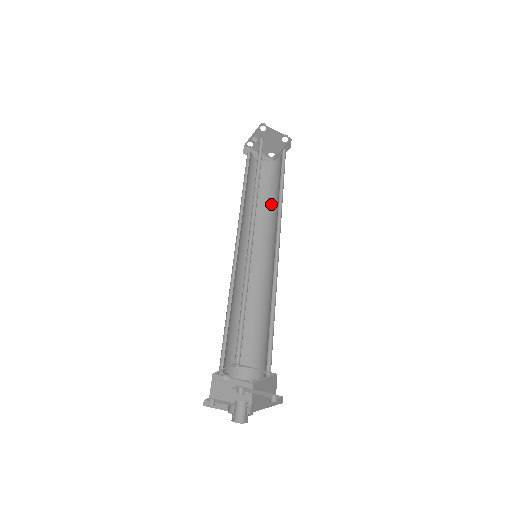
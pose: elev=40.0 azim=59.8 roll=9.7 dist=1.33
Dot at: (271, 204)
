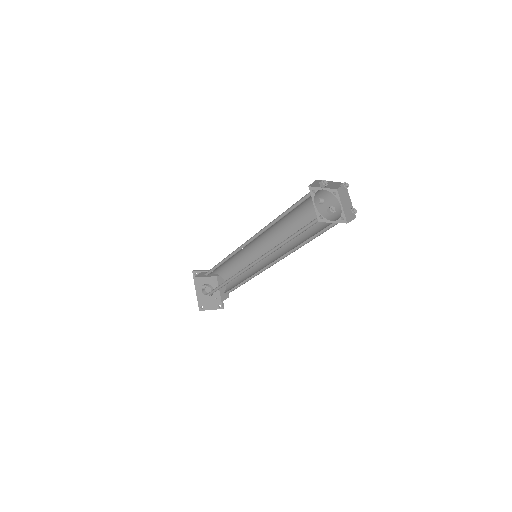
Dot at: (300, 226)
